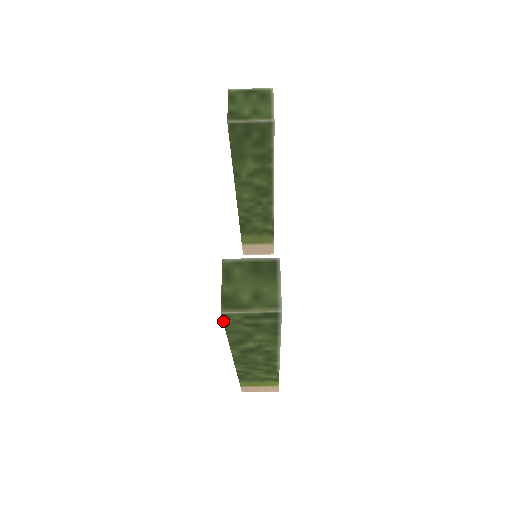
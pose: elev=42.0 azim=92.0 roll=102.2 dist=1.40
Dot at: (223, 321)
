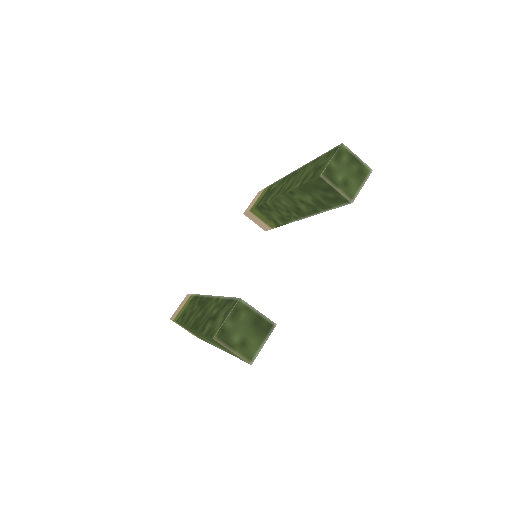
Dot at: (209, 337)
